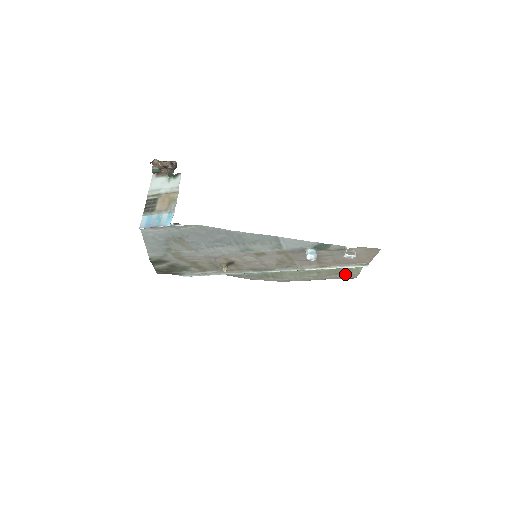
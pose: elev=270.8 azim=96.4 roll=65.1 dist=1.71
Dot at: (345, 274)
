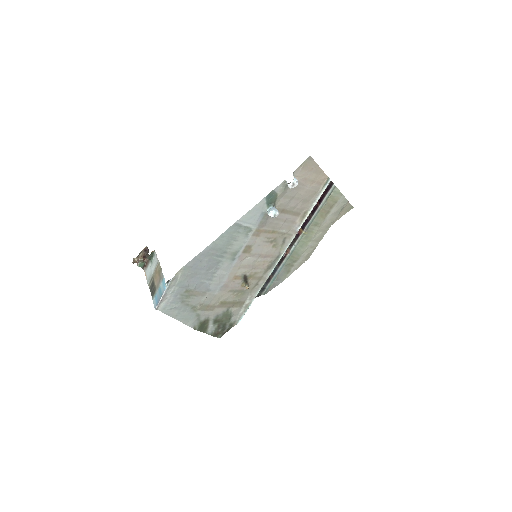
Dot at: (334, 205)
